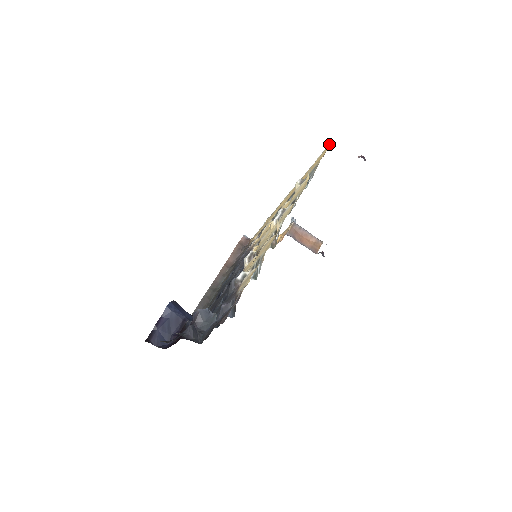
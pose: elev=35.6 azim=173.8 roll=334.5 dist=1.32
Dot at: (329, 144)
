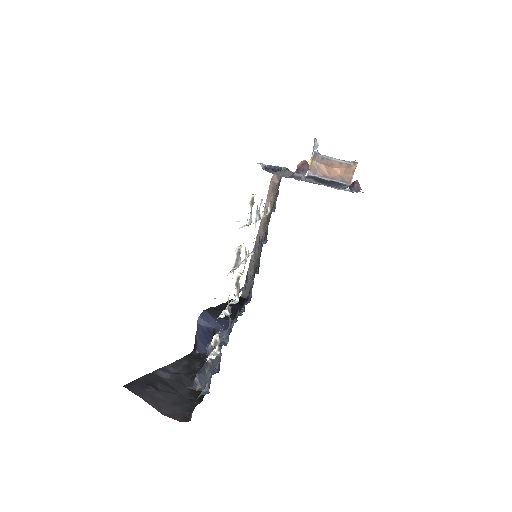
Dot at: occluded
